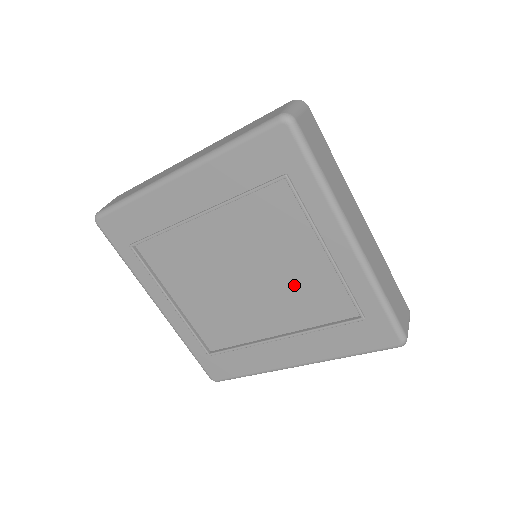
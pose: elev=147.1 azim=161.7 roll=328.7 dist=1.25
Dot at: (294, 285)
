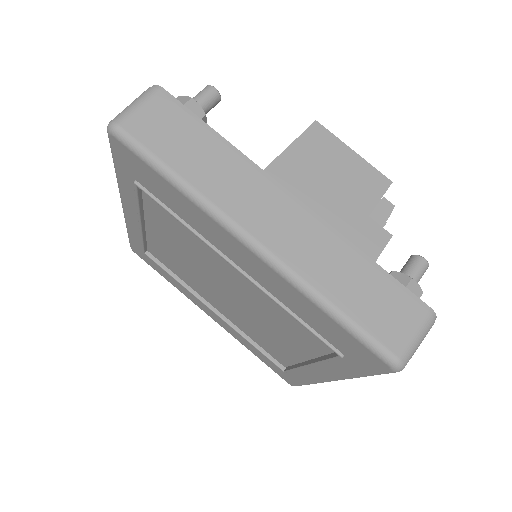
Dot at: (261, 330)
